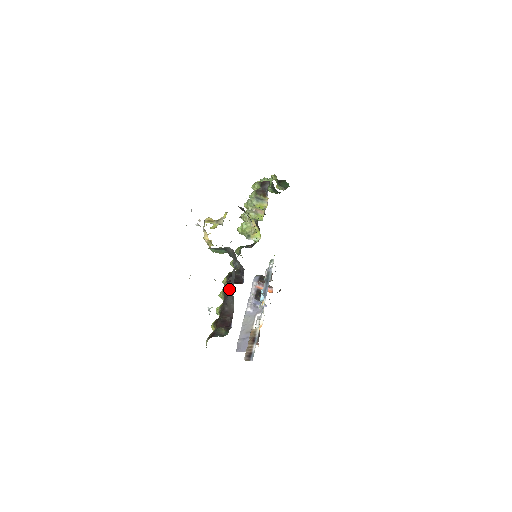
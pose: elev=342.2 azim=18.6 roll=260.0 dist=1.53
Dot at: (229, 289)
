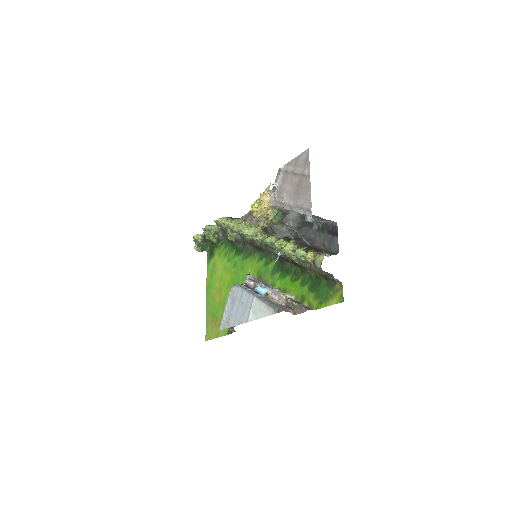
Dot at: (305, 237)
